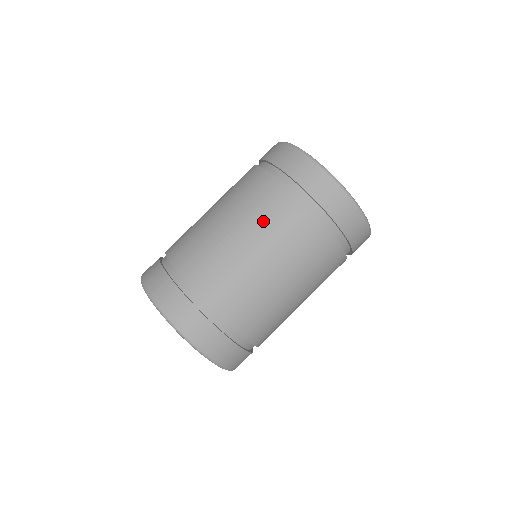
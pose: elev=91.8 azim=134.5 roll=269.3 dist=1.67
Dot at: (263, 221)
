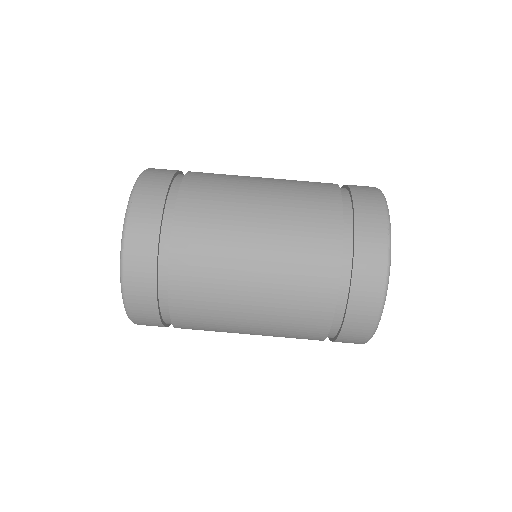
Dot at: (284, 311)
